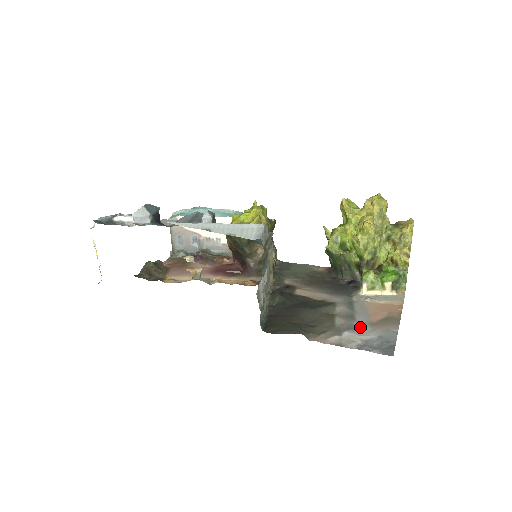
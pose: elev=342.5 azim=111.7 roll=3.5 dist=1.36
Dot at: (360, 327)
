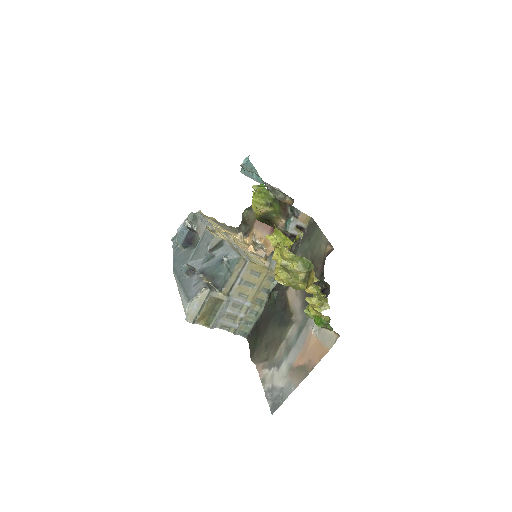
Dot at: (282, 368)
